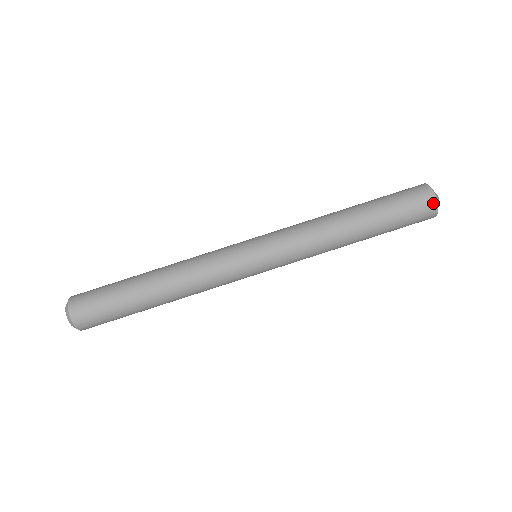
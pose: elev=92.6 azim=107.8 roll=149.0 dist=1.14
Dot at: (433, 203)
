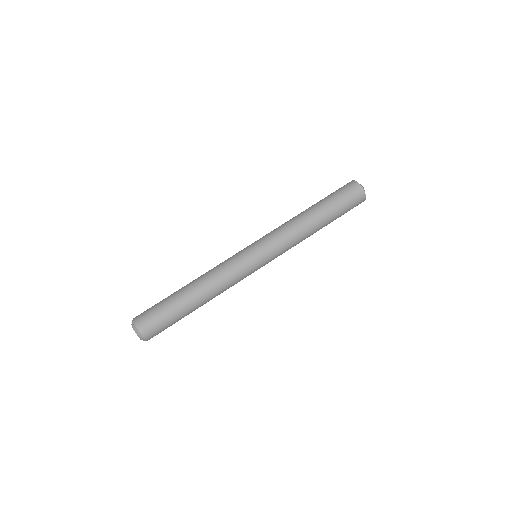
Dot at: (360, 189)
